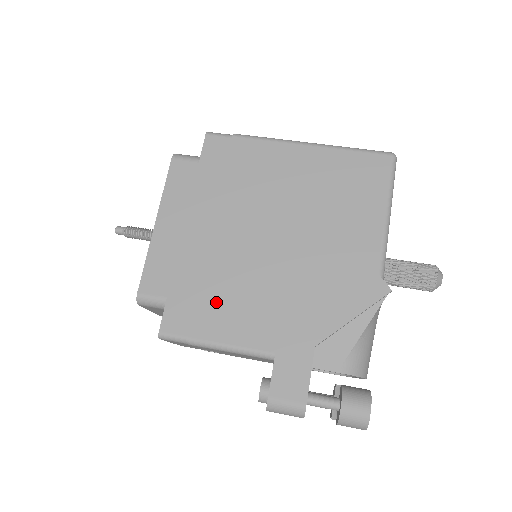
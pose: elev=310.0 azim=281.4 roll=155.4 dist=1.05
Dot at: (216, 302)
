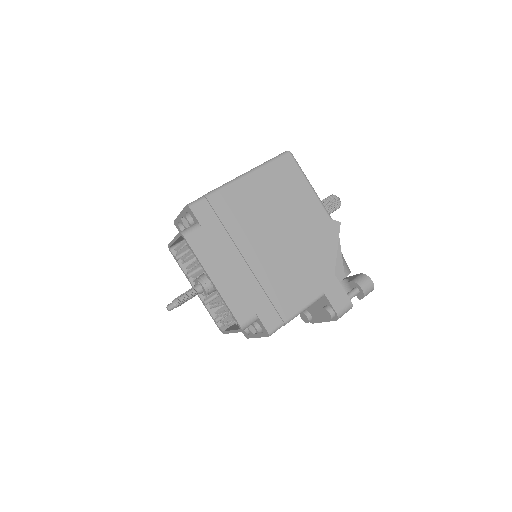
Dot at: (280, 294)
